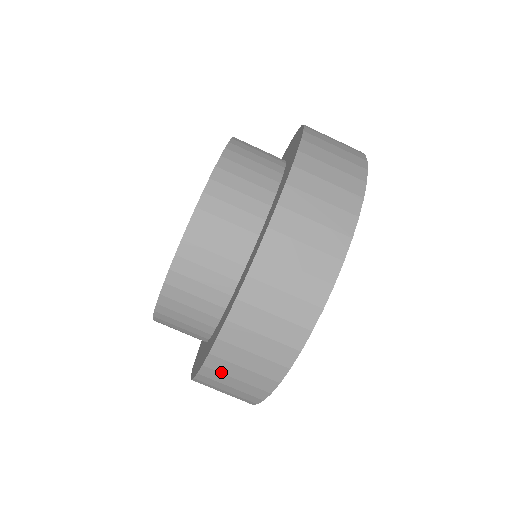
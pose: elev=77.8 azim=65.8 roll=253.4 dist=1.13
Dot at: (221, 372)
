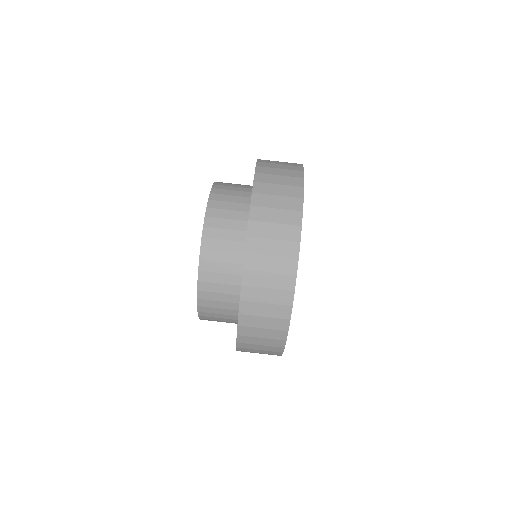
Dot at: (262, 221)
